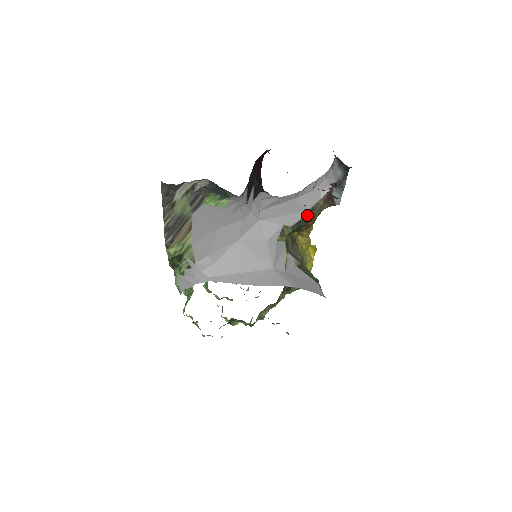
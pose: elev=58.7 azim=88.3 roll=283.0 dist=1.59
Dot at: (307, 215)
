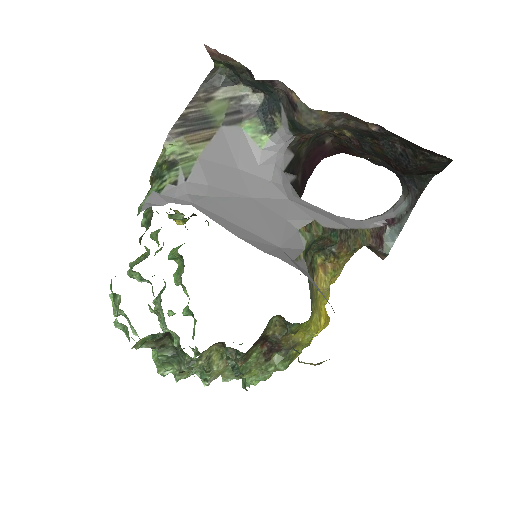
Dot at: (346, 233)
